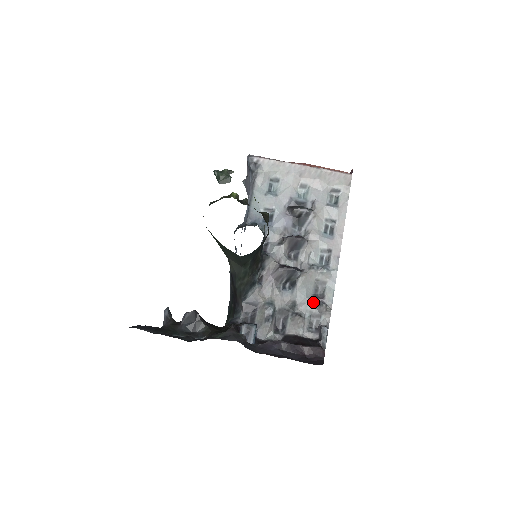
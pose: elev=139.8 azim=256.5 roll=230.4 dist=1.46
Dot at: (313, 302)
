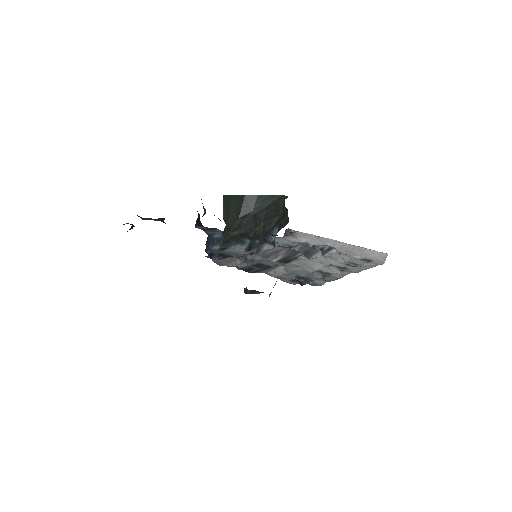
Dot at: (306, 272)
